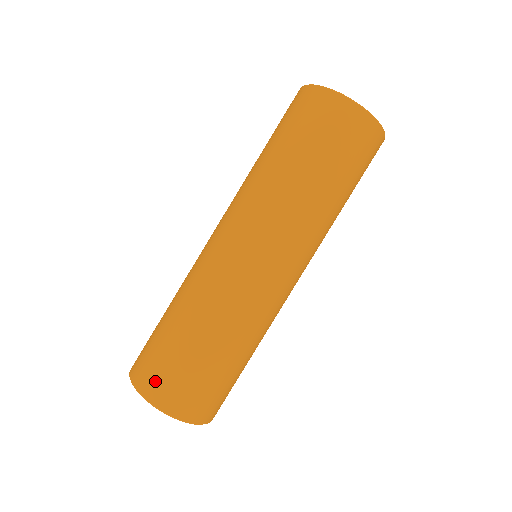
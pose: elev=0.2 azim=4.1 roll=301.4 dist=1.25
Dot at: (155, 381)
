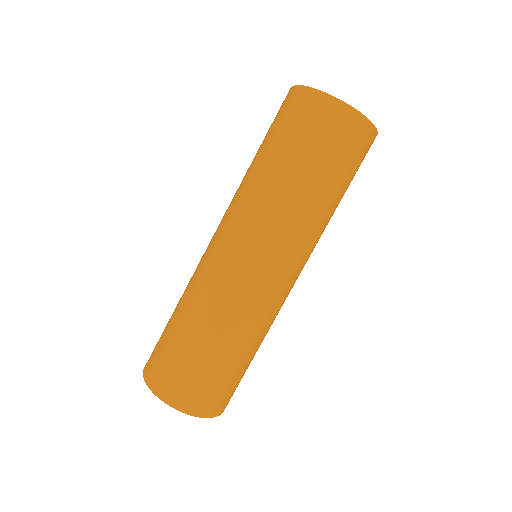
Dot at: occluded
